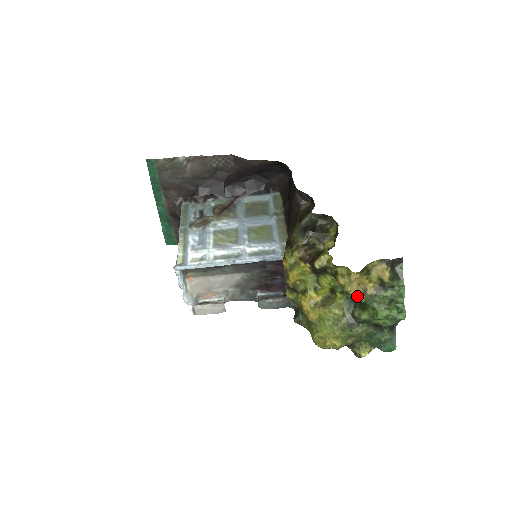
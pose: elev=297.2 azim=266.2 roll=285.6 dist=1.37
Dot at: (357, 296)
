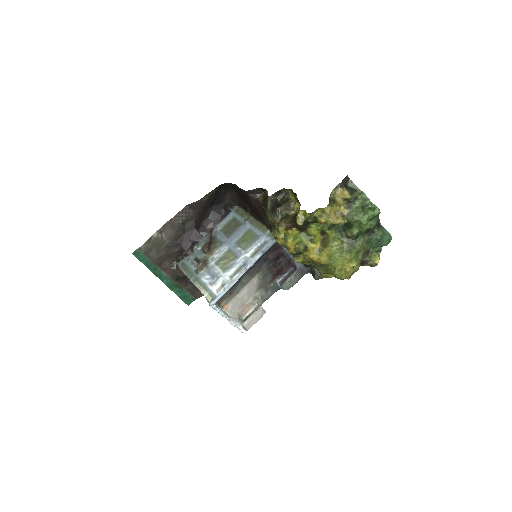
Dot at: (340, 222)
